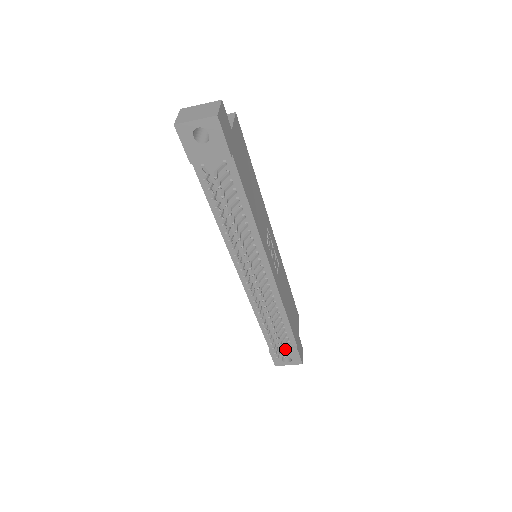
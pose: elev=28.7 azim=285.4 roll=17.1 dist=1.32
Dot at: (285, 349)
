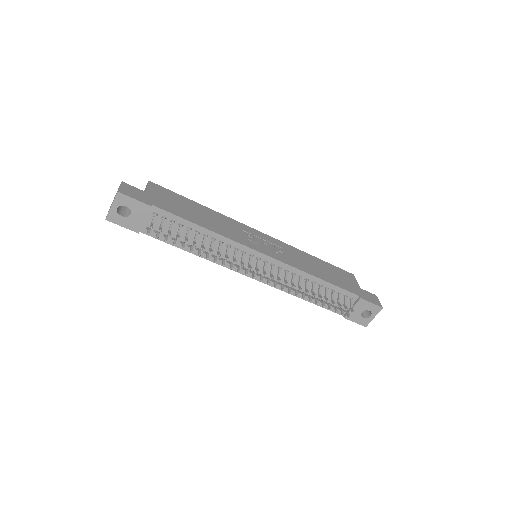
Dot at: (350, 306)
